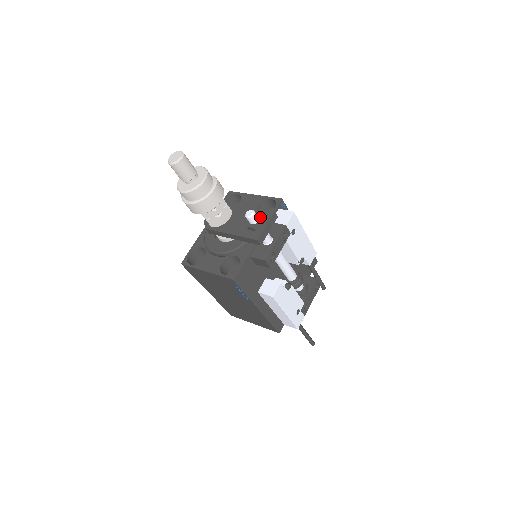
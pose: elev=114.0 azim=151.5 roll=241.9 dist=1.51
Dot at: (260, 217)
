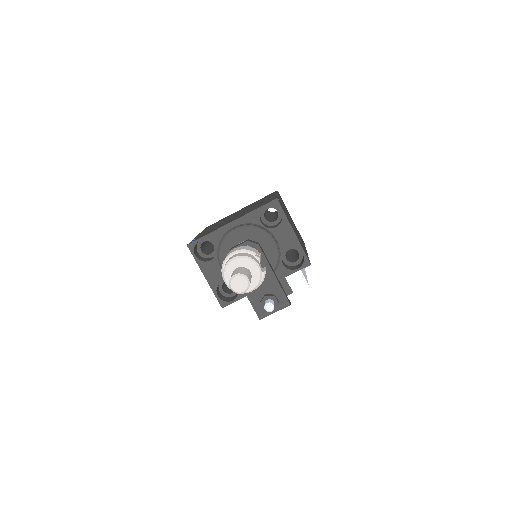
Dot at: (276, 306)
